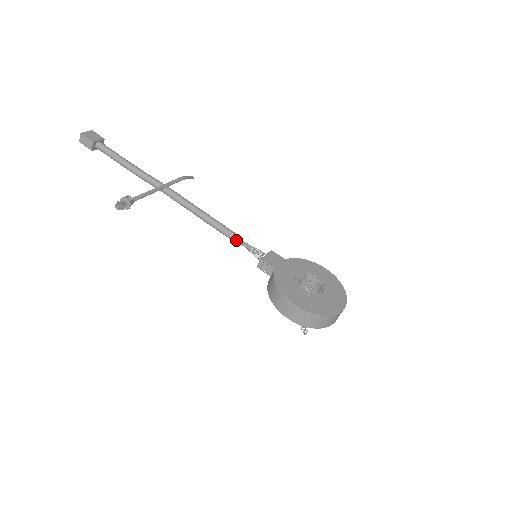
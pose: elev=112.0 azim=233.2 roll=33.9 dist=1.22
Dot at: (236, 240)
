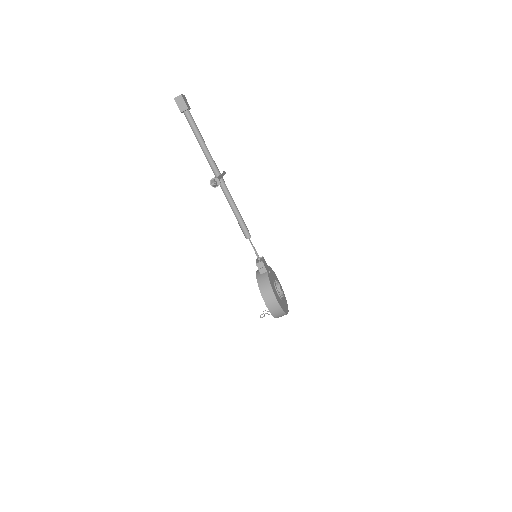
Dot at: (250, 240)
